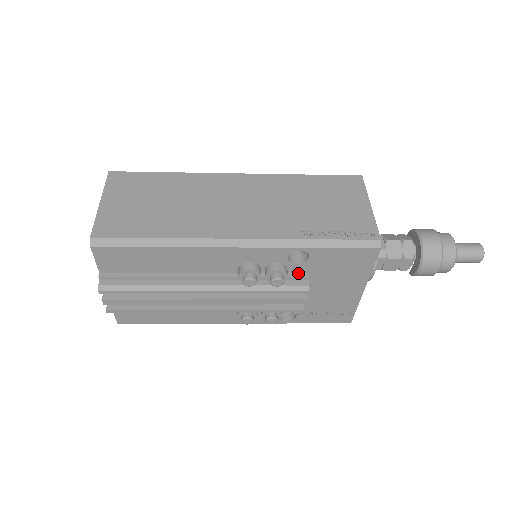
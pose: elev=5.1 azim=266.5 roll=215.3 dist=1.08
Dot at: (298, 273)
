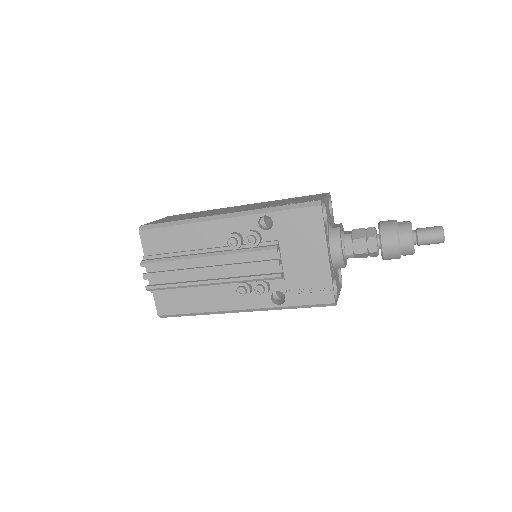
Dot at: (271, 241)
